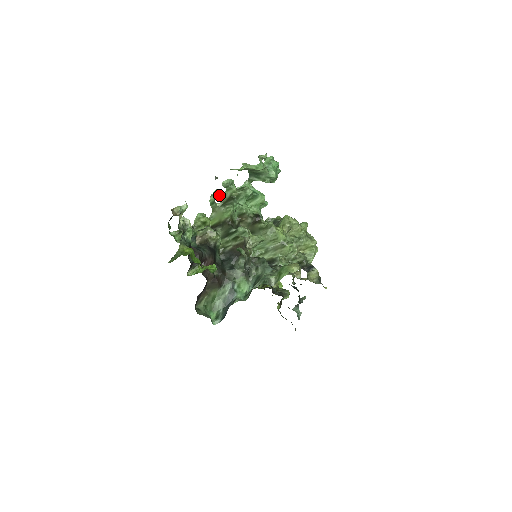
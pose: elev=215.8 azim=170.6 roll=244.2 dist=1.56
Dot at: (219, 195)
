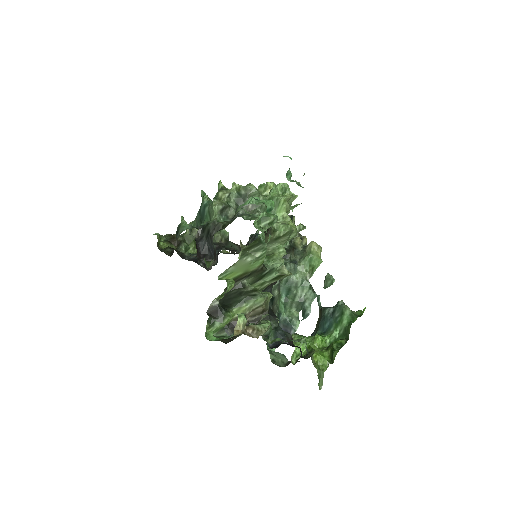
Dot at: occluded
